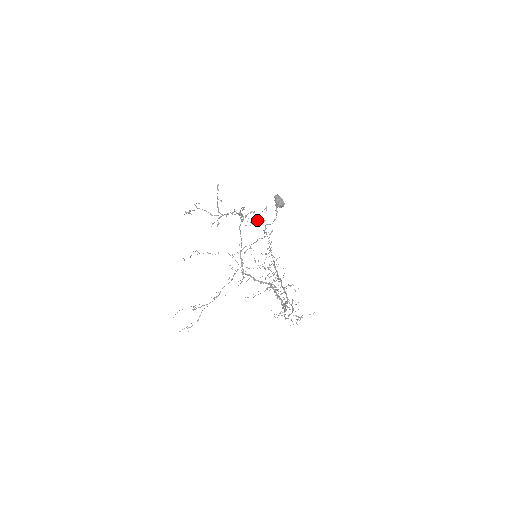
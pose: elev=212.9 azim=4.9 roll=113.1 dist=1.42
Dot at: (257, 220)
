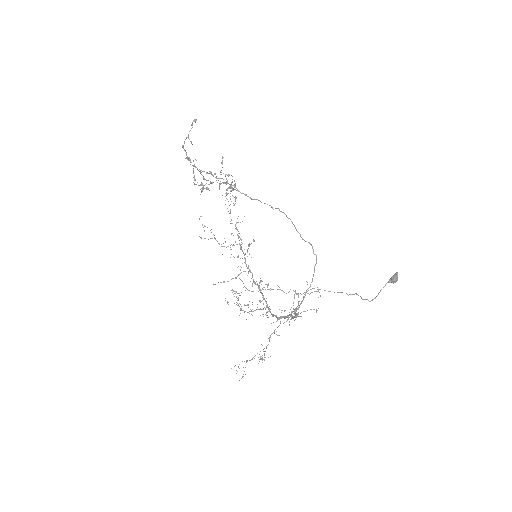
Dot at: (224, 182)
